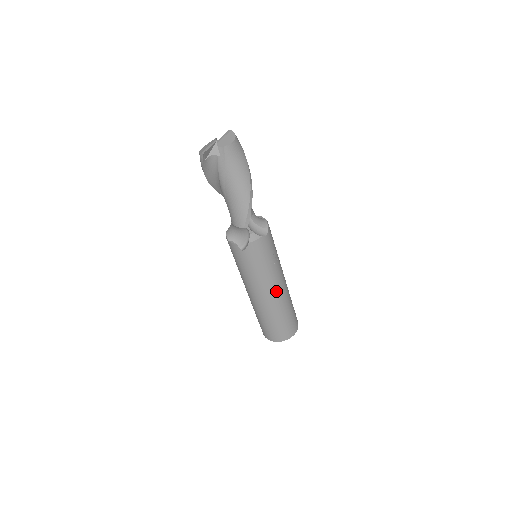
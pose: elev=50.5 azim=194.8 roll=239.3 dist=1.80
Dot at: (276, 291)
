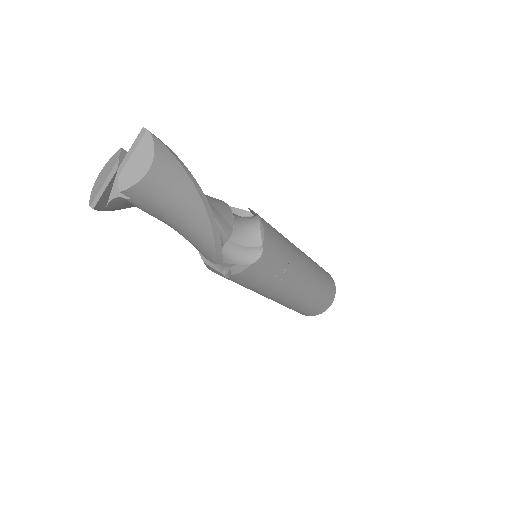
Dot at: (292, 293)
